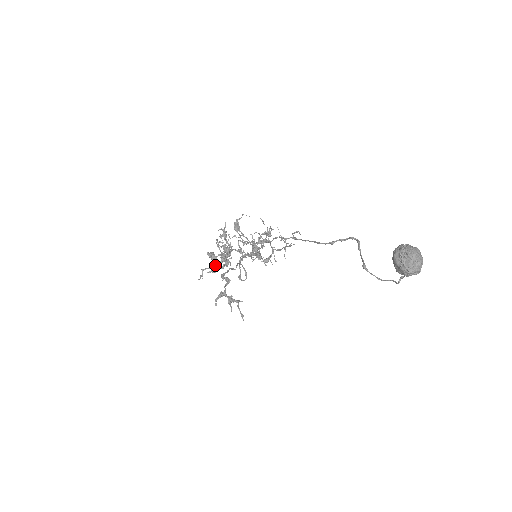
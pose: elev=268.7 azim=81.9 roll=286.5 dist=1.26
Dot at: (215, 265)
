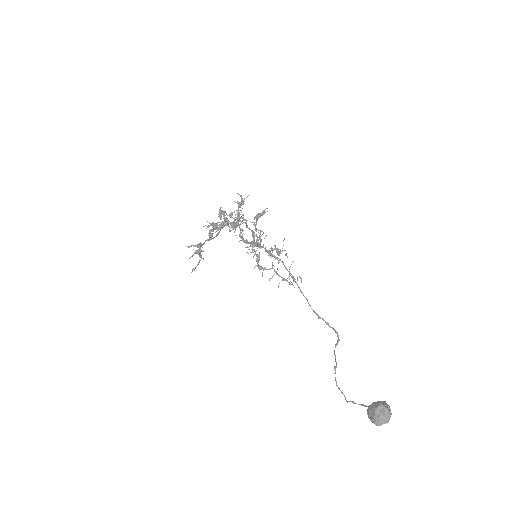
Dot at: (220, 225)
